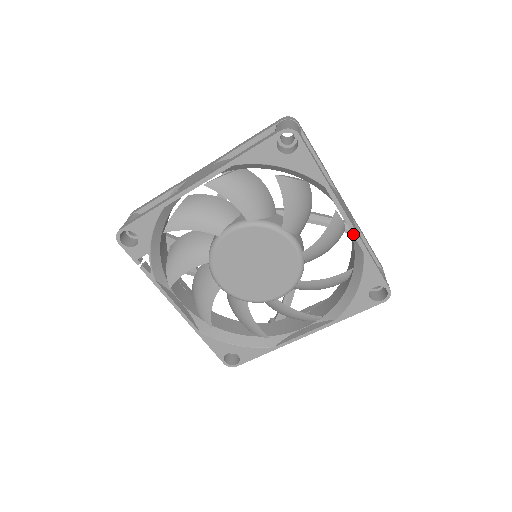
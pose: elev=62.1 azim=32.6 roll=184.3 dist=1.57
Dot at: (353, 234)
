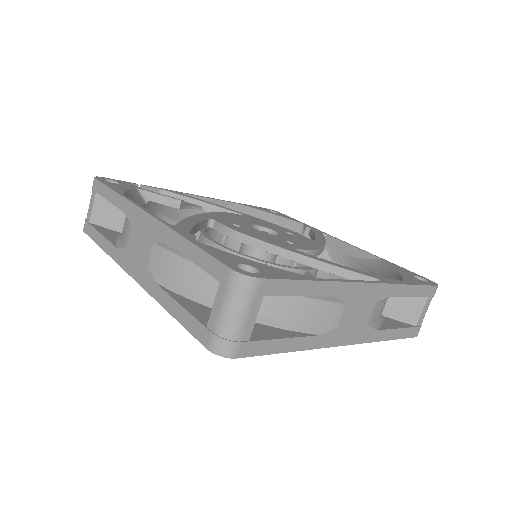
Dot at: occluded
